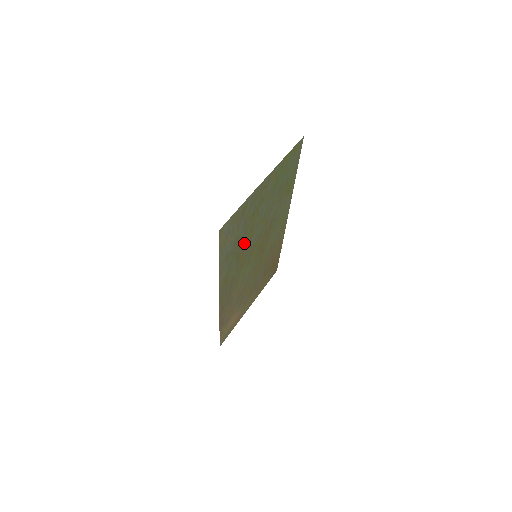
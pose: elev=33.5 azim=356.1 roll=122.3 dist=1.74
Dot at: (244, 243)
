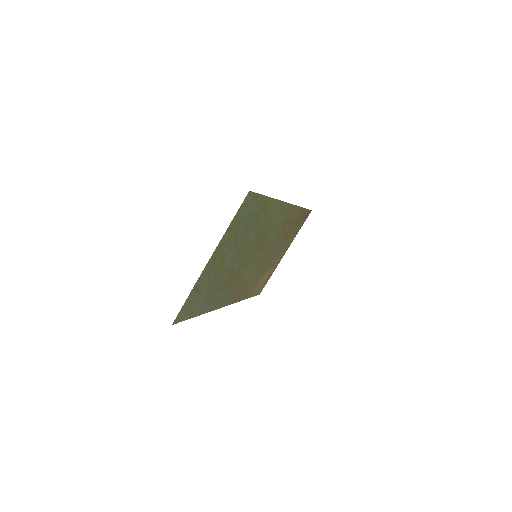
Dot at: (224, 279)
